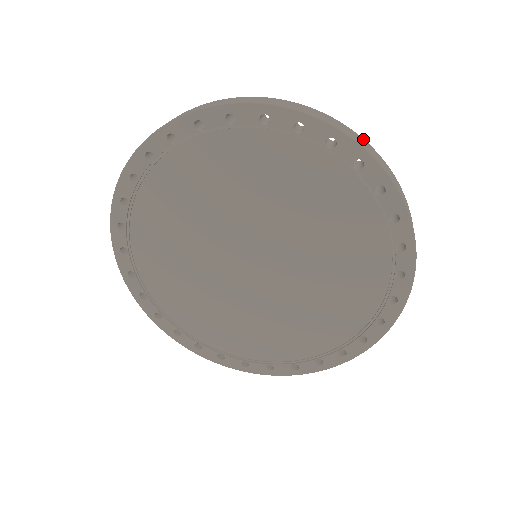
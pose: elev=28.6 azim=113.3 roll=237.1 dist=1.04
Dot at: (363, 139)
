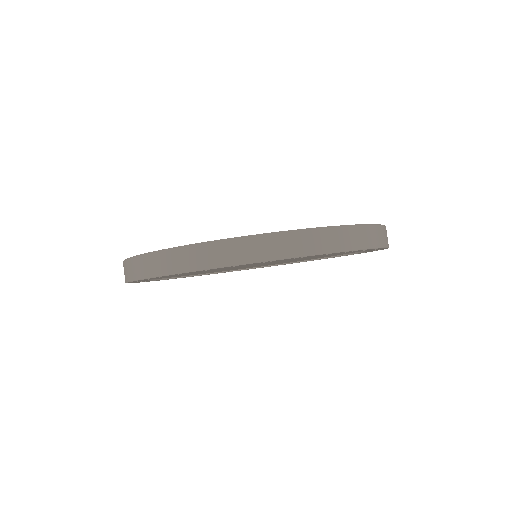
Dot at: (351, 227)
